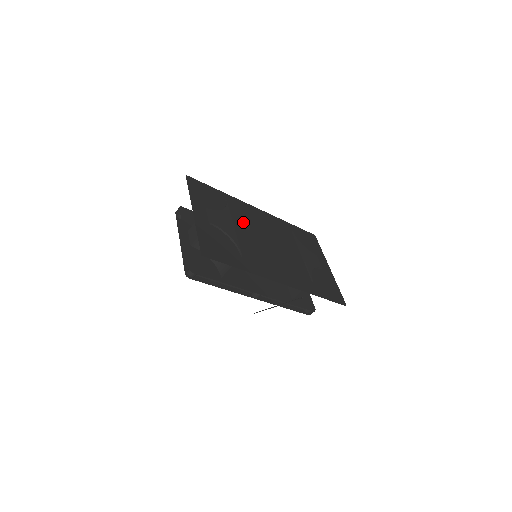
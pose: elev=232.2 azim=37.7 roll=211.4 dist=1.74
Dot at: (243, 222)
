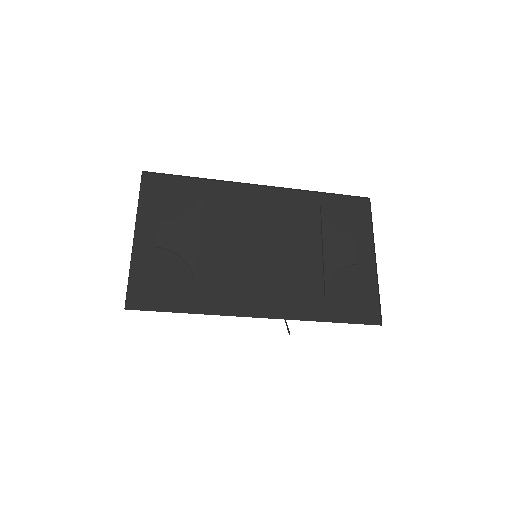
Dot at: (223, 222)
